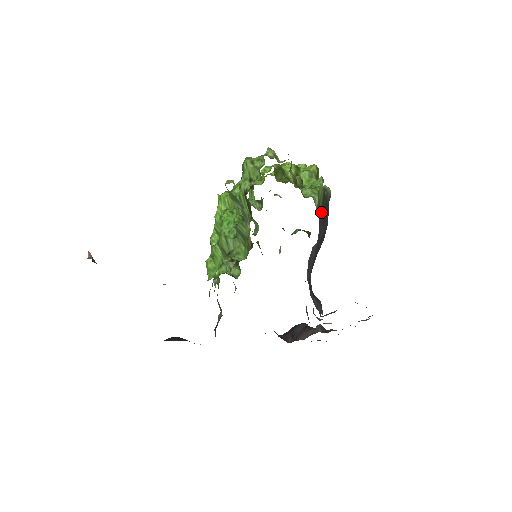
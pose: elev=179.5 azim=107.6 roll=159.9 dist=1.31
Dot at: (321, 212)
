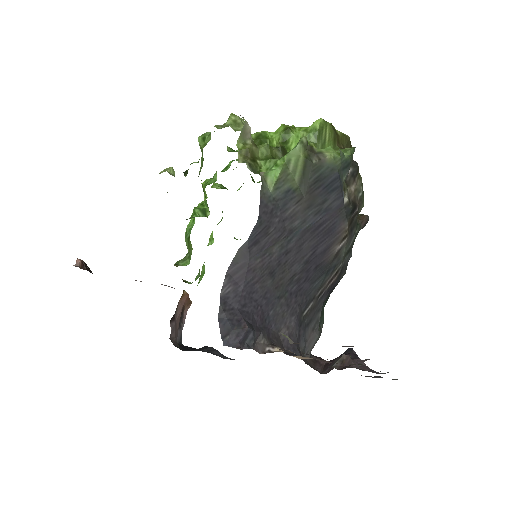
Dot at: (298, 190)
